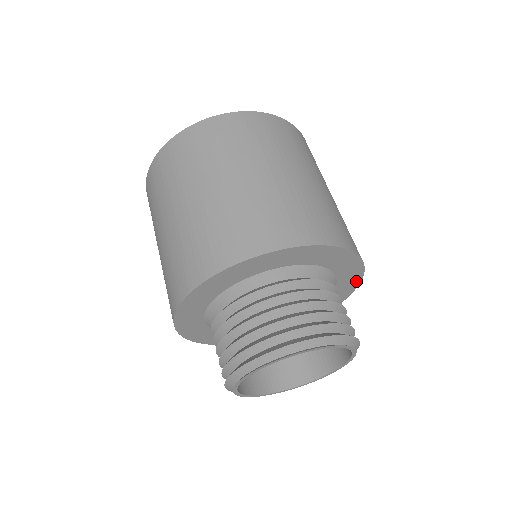
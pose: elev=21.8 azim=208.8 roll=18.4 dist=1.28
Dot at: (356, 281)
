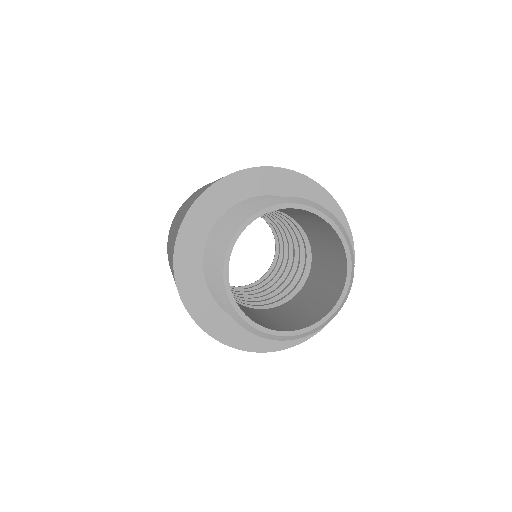
Dot at: (333, 207)
